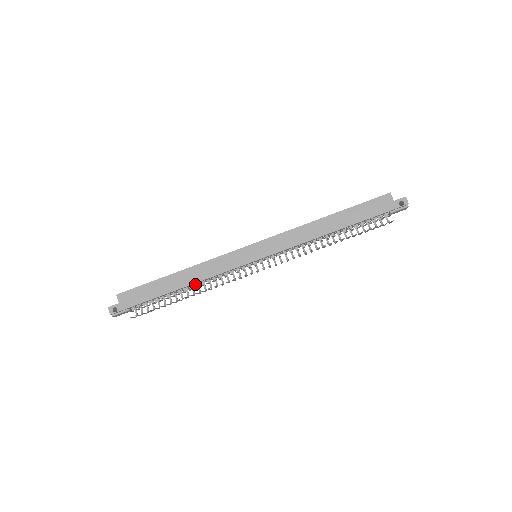
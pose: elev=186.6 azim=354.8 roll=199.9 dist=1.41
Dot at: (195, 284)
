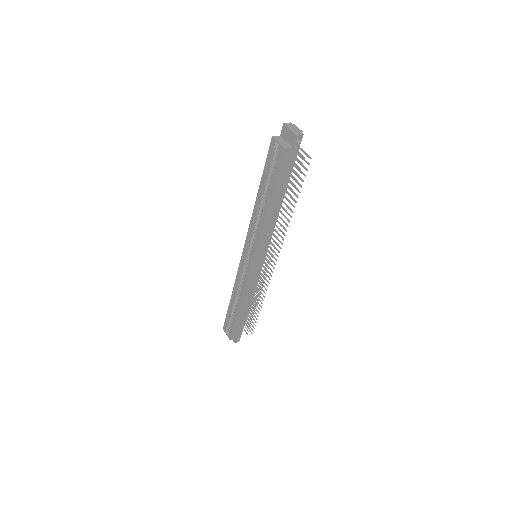
Dot at: occluded
